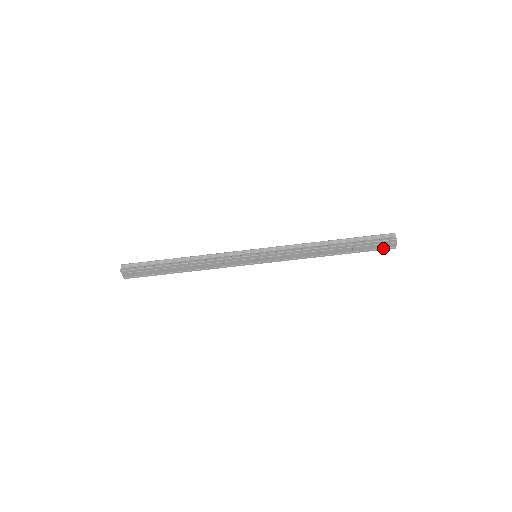
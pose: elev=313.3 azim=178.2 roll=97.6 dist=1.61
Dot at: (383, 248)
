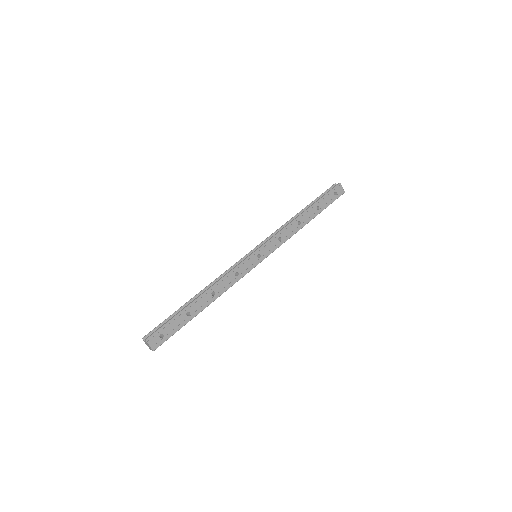
Dot at: (337, 196)
